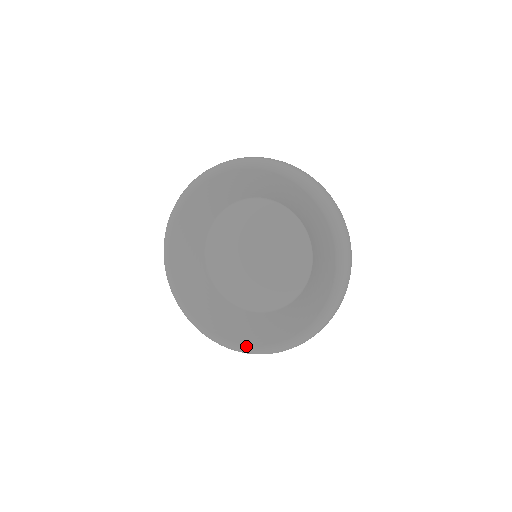
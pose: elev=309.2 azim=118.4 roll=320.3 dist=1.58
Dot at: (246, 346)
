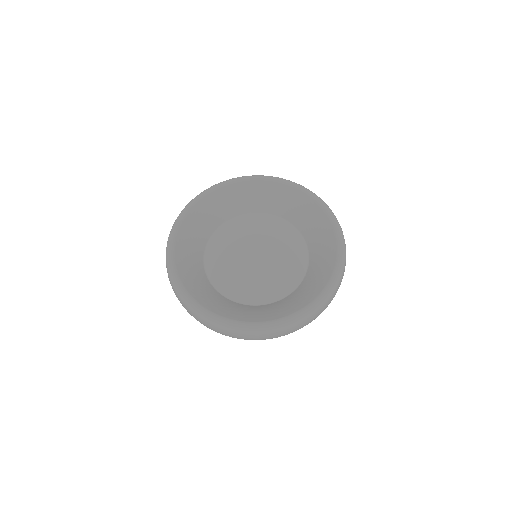
Dot at: (279, 319)
